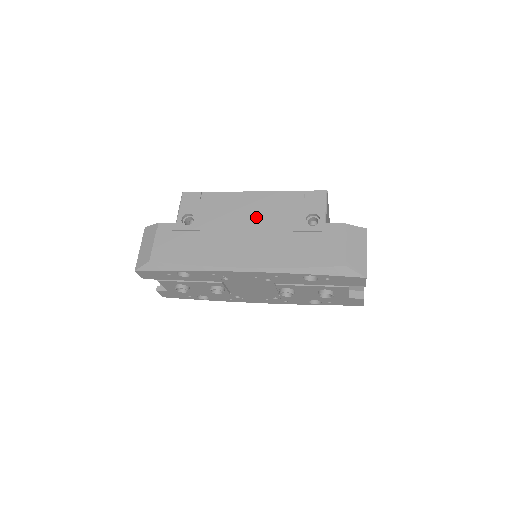
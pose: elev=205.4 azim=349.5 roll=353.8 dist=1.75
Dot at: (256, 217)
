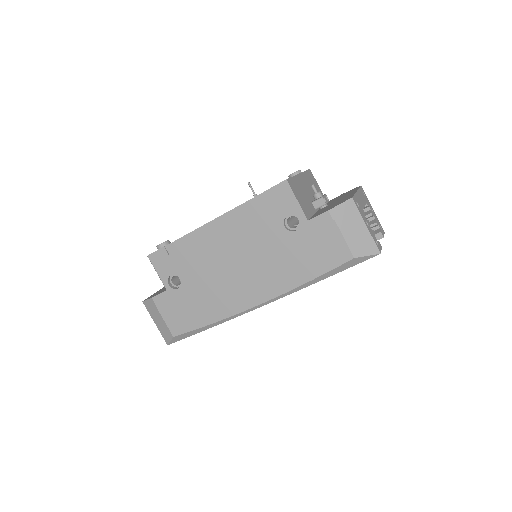
Dot at: (234, 248)
